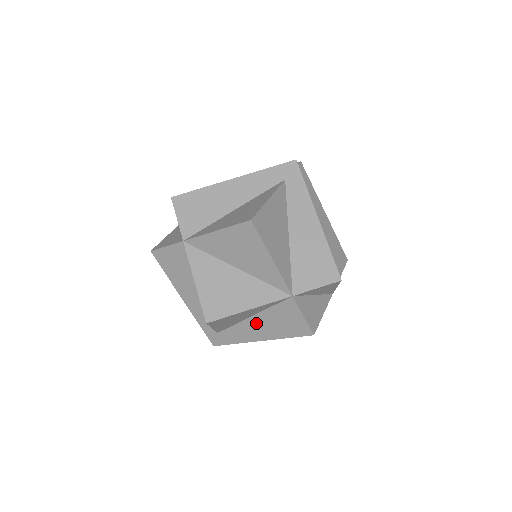
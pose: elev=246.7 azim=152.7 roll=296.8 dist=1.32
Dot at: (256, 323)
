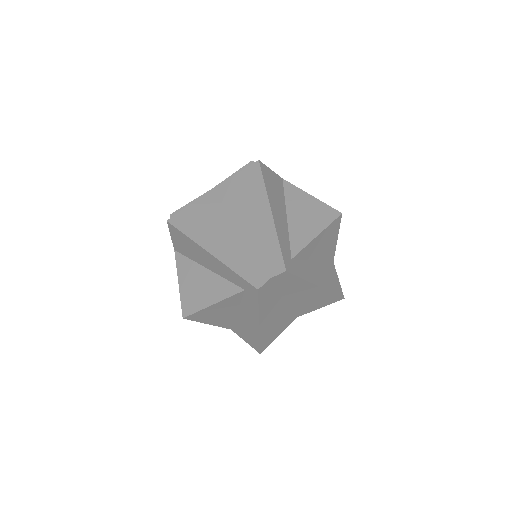
Dot at: occluded
